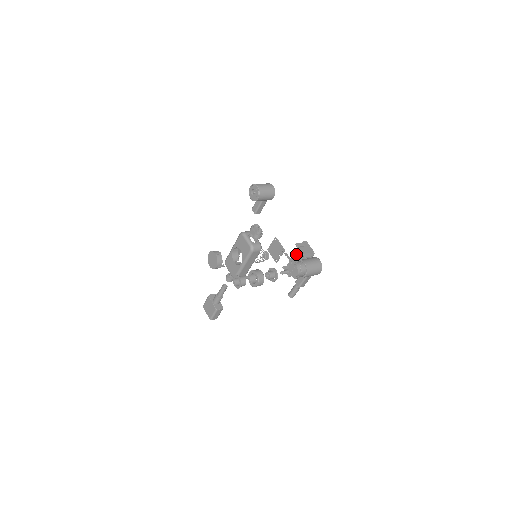
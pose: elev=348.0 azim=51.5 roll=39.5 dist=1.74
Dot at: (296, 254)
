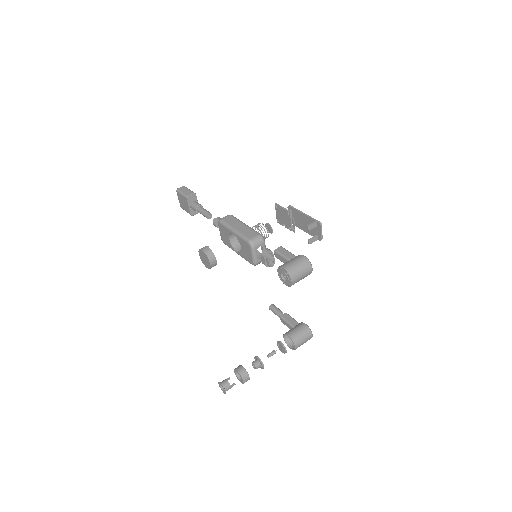
Dot at: (304, 216)
